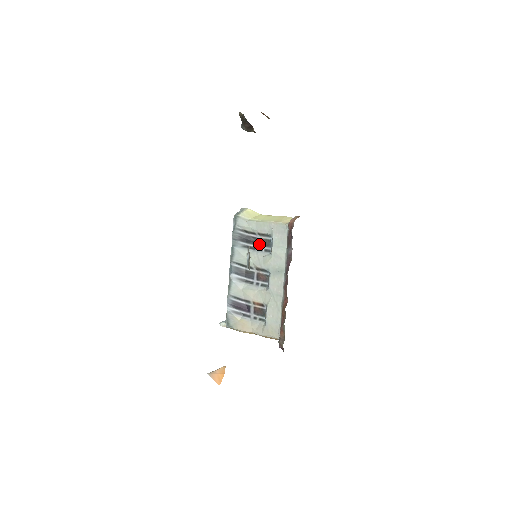
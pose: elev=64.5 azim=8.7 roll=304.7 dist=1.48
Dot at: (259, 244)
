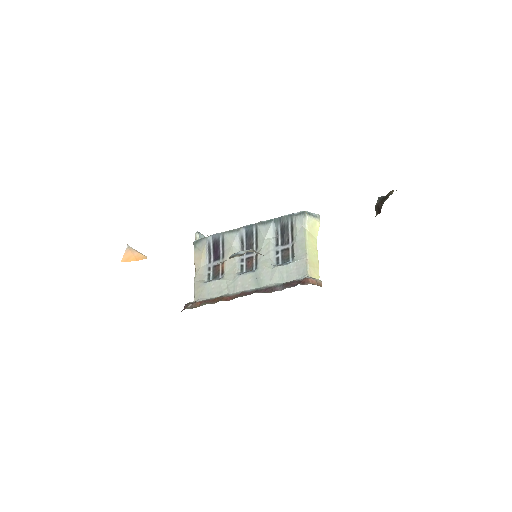
Dot at: (283, 249)
